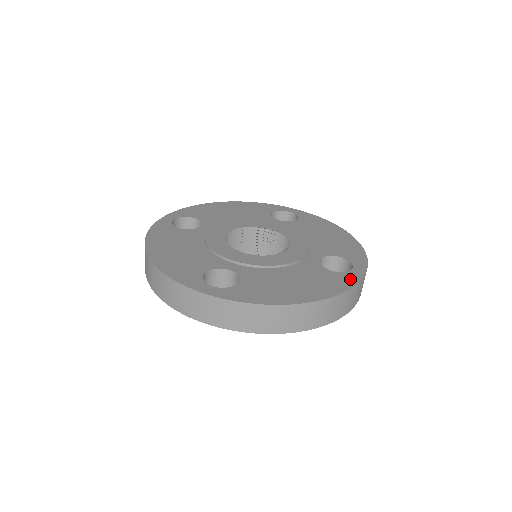
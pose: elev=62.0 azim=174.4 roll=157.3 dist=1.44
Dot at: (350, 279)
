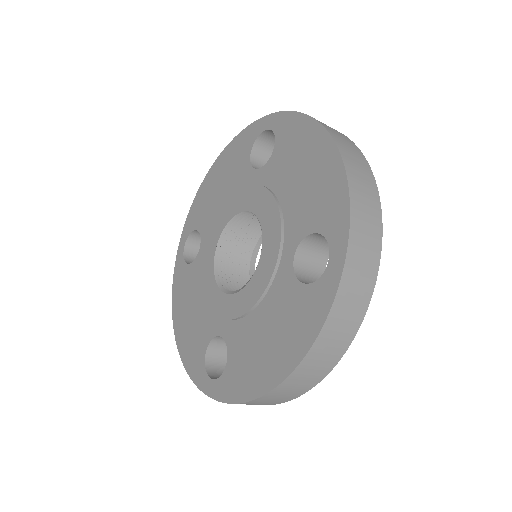
Dot at: (323, 298)
